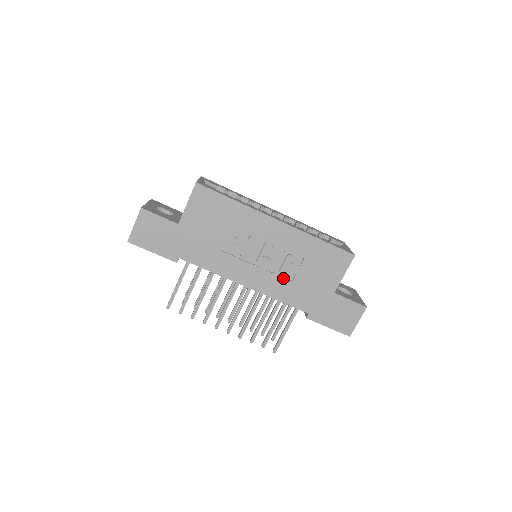
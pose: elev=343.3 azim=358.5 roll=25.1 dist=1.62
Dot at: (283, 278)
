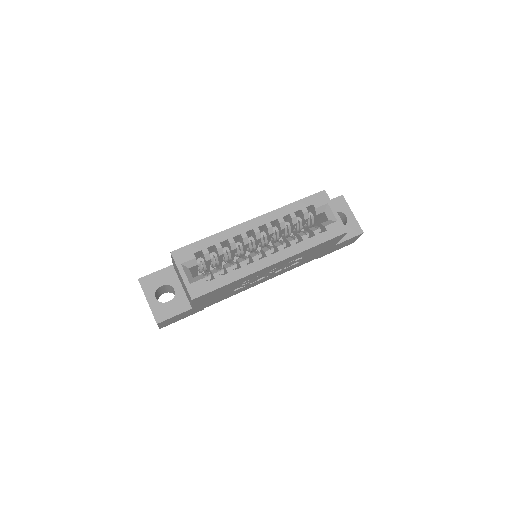
Dot at: (290, 266)
